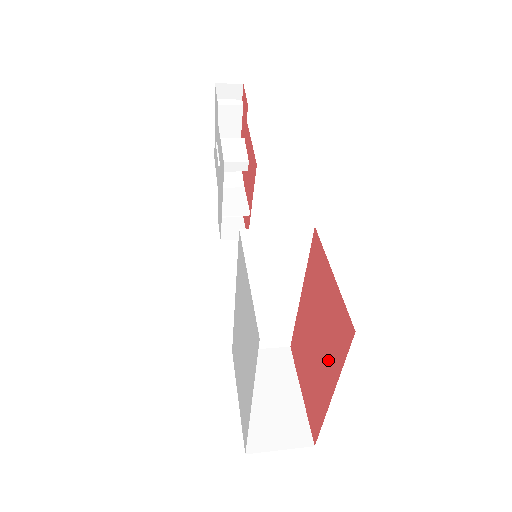
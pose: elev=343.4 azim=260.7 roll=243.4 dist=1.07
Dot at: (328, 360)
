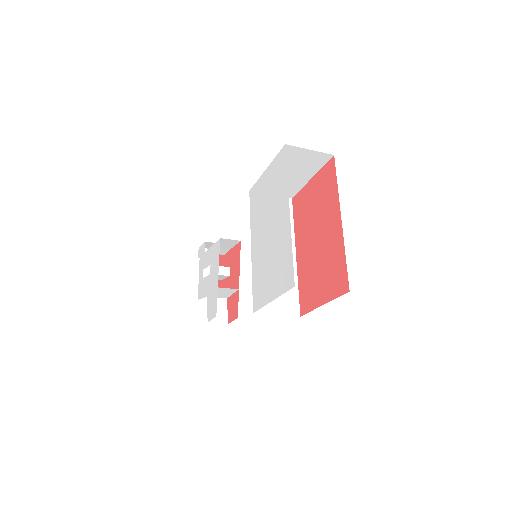
Dot at: (329, 213)
